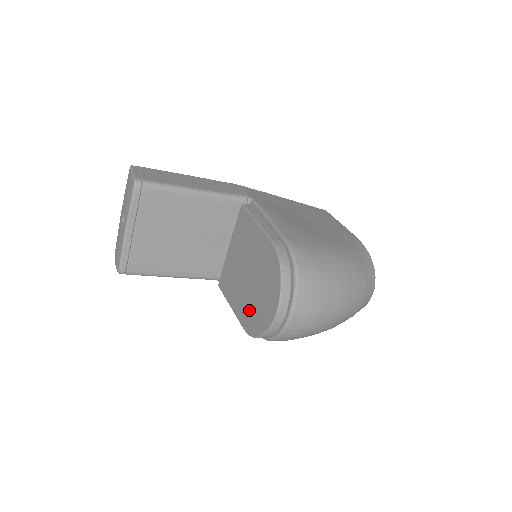
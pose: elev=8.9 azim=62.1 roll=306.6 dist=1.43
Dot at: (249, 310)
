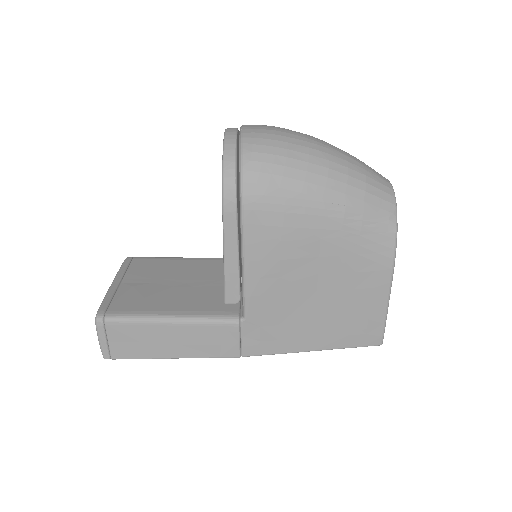
Dot at: occluded
